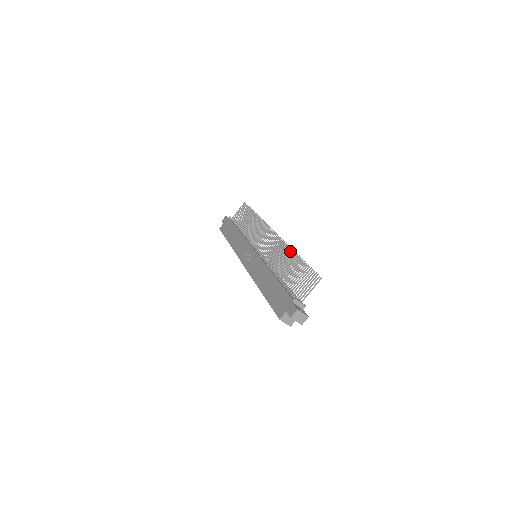
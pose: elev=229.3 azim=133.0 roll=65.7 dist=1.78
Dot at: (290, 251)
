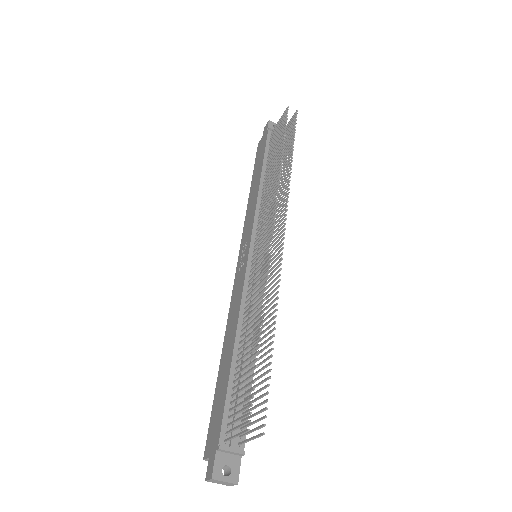
Dot at: (274, 299)
